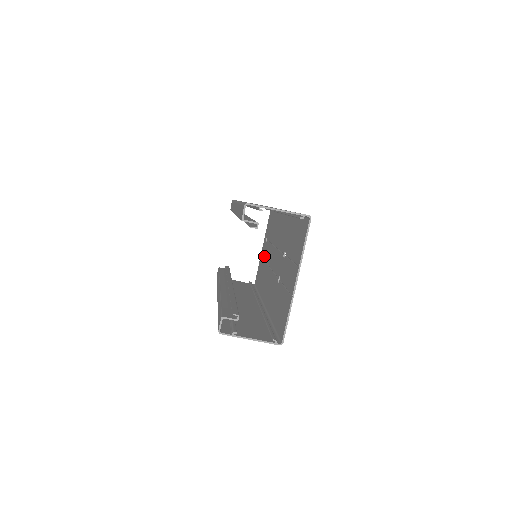
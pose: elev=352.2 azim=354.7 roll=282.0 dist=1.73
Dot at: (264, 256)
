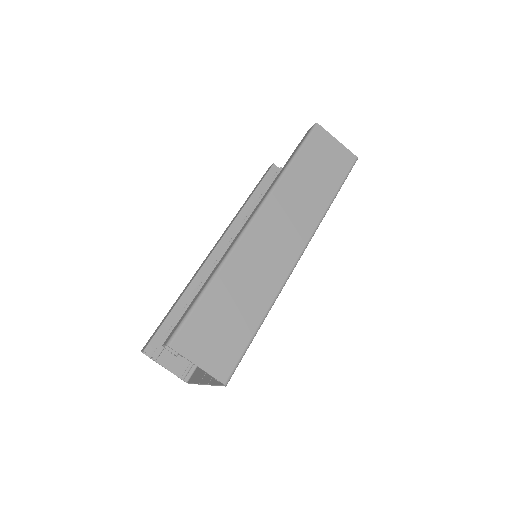
Dot at: occluded
